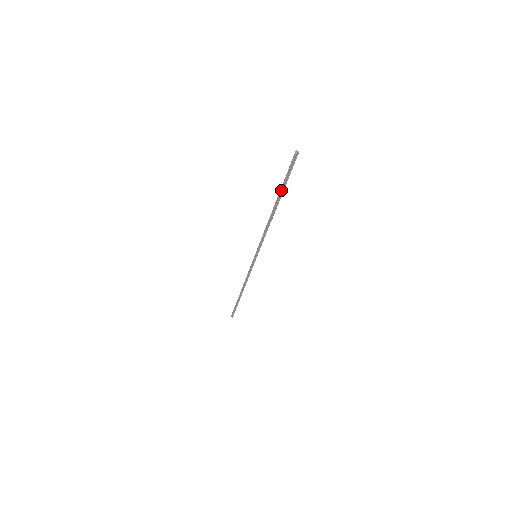
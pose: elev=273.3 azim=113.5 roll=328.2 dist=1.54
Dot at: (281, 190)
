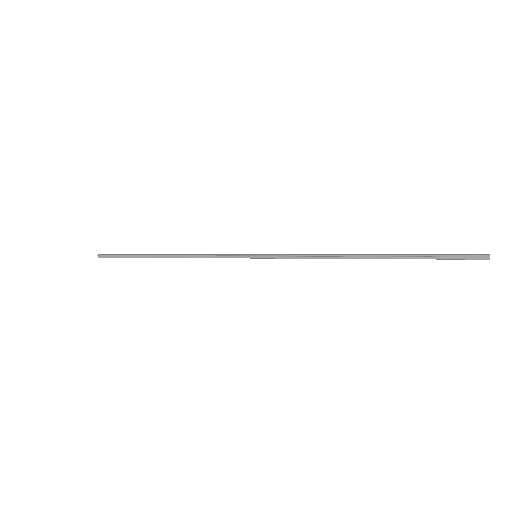
Dot at: (410, 256)
